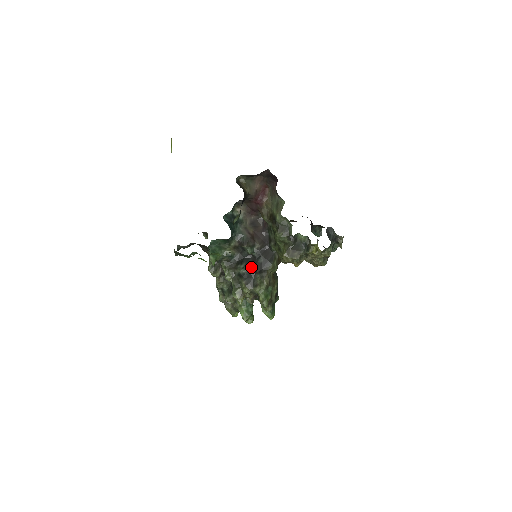
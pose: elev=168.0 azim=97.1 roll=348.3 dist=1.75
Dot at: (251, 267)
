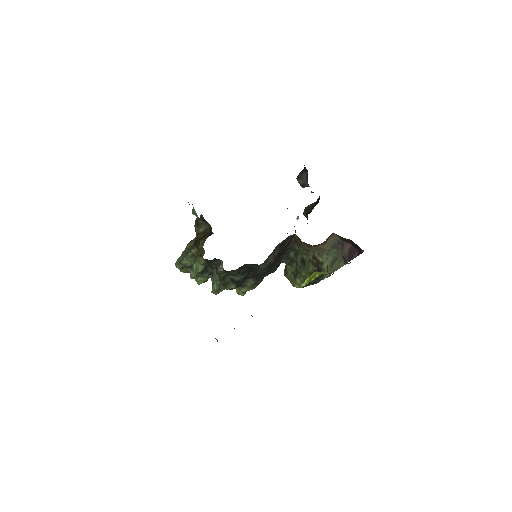
Dot at: (249, 274)
